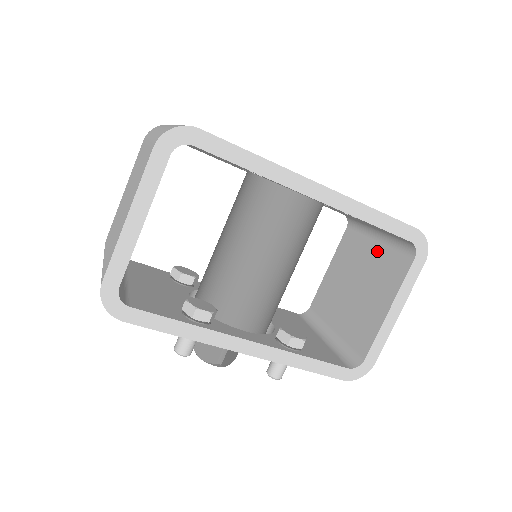
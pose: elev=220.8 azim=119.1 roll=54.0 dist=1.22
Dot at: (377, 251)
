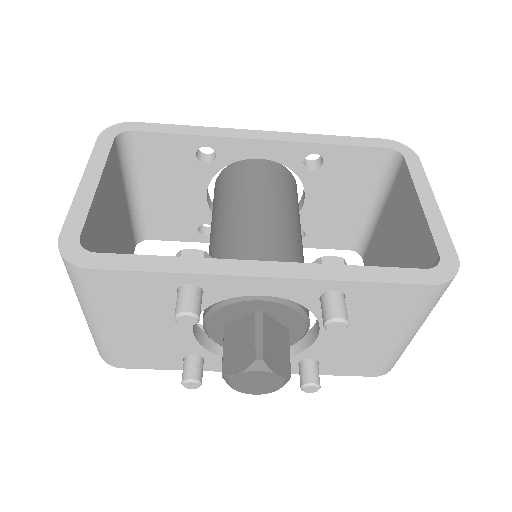
Dot at: (385, 214)
